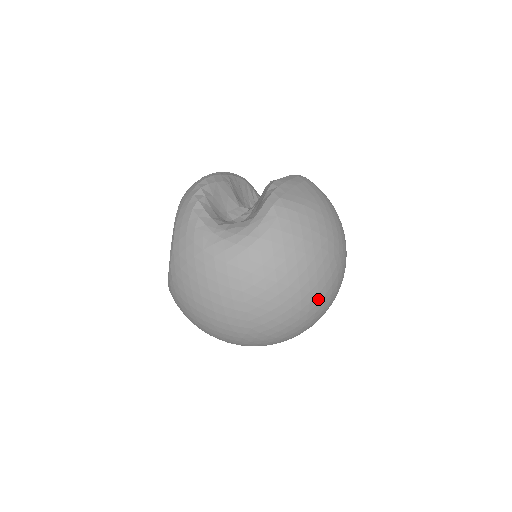
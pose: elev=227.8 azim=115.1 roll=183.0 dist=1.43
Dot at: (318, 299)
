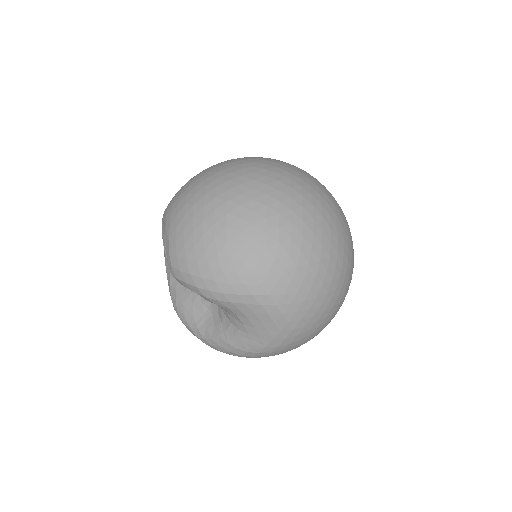
Dot at: occluded
